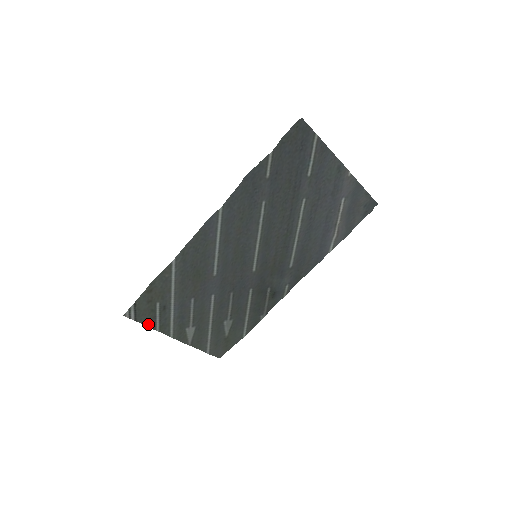
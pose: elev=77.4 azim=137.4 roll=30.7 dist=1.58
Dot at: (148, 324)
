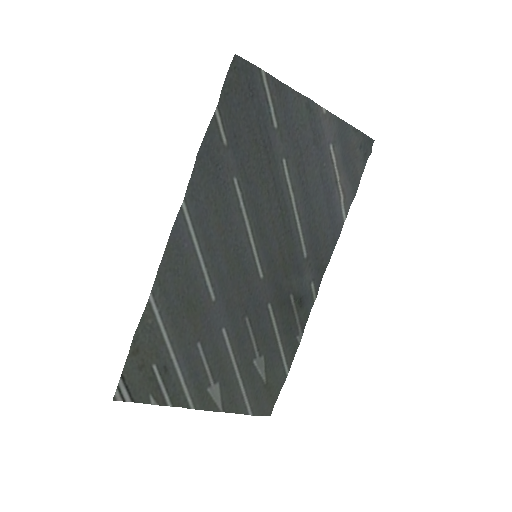
Dot at: (153, 401)
